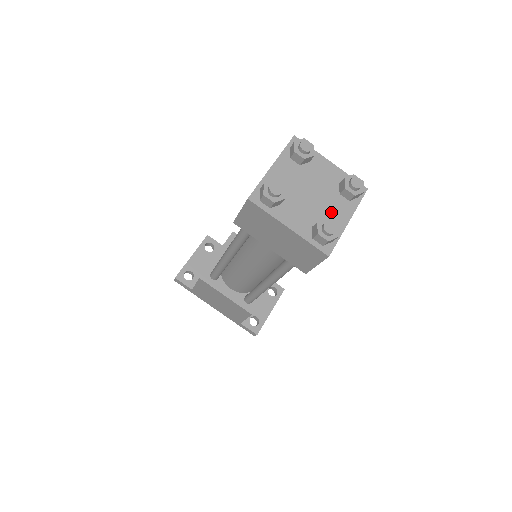
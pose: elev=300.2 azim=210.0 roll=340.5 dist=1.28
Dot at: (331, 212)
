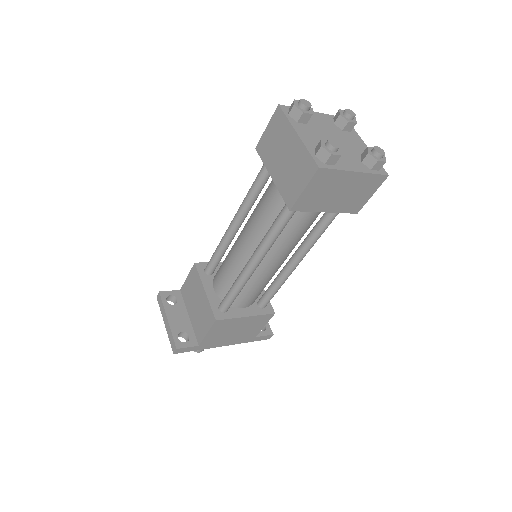
Dot at: (355, 146)
